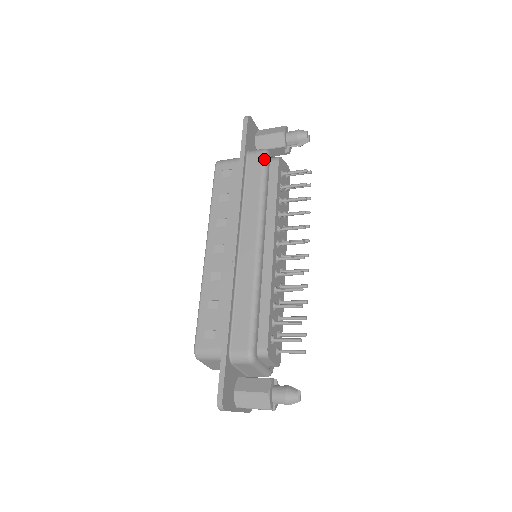
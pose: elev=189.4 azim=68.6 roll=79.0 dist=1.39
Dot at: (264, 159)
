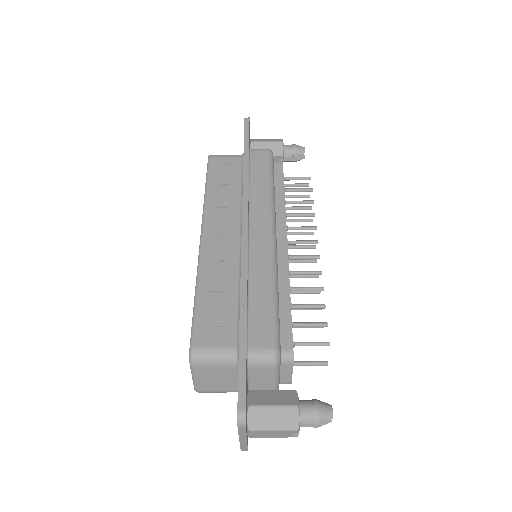
Dot at: (270, 156)
